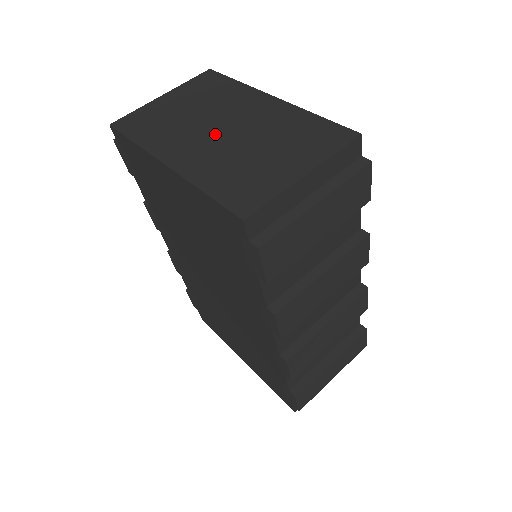
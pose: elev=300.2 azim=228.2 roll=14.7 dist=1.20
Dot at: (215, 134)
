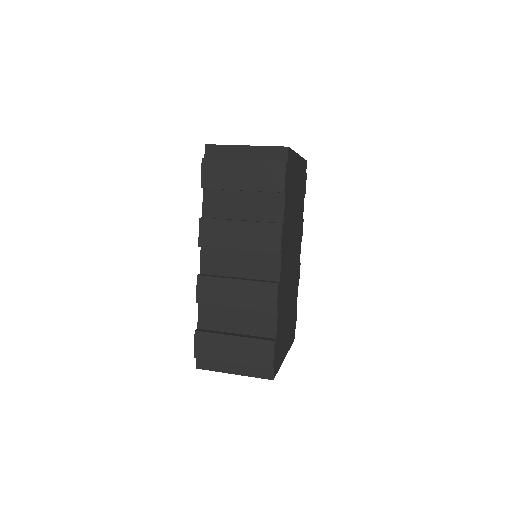
Dot at: occluded
